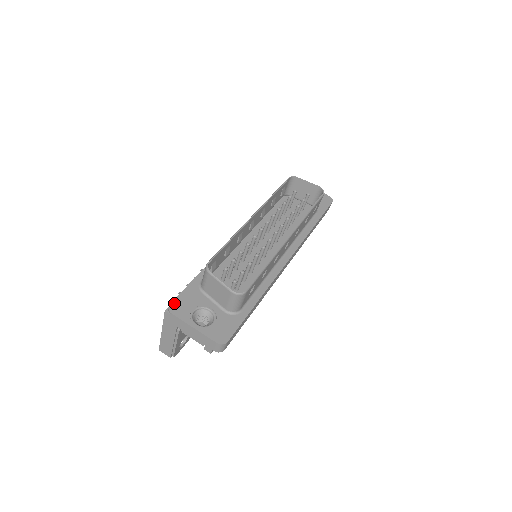
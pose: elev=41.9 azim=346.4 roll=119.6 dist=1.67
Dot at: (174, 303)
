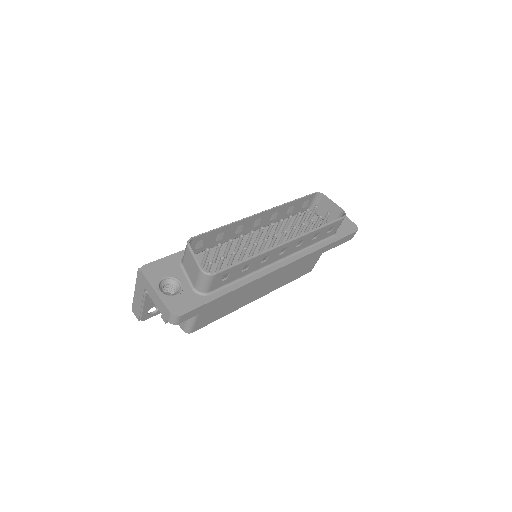
Dot at: (149, 265)
